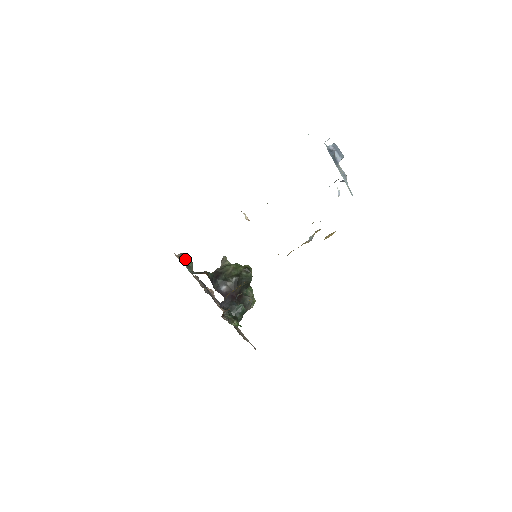
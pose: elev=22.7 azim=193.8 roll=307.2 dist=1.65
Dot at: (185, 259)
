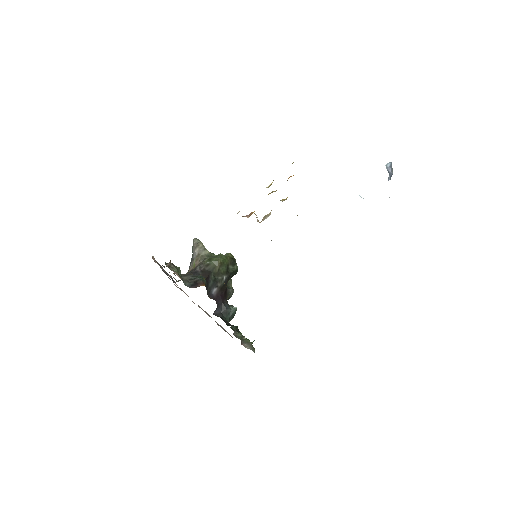
Dot at: (175, 267)
